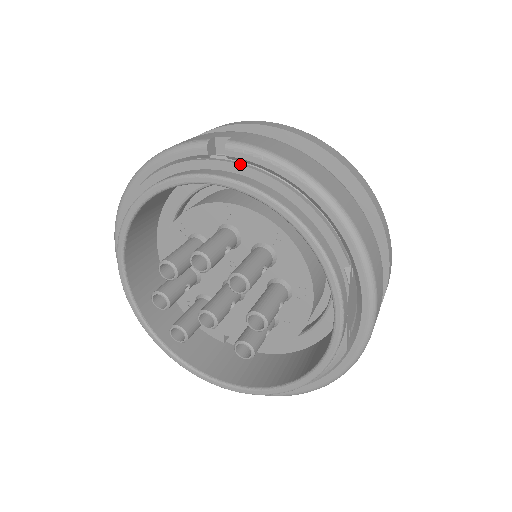
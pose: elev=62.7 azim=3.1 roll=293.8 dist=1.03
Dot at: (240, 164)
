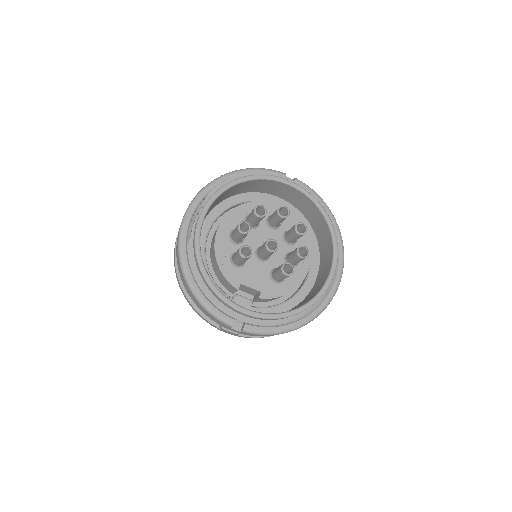
Dot at: (303, 187)
